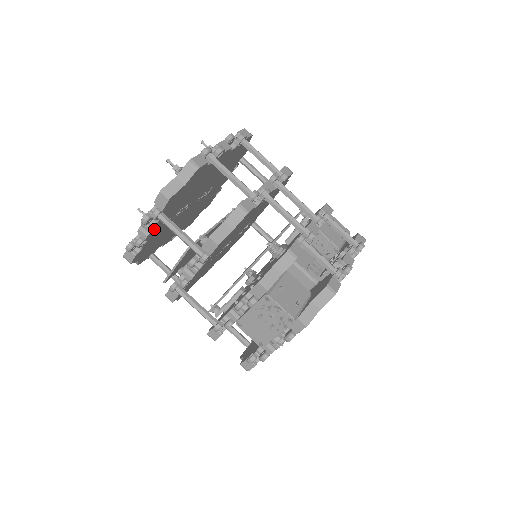
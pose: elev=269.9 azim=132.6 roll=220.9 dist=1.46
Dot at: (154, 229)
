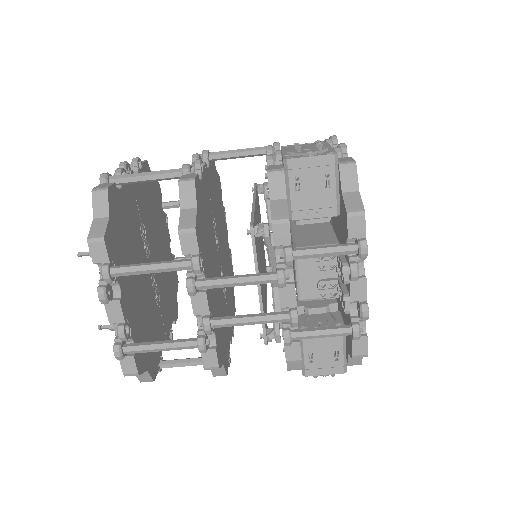
Dot at: (165, 338)
